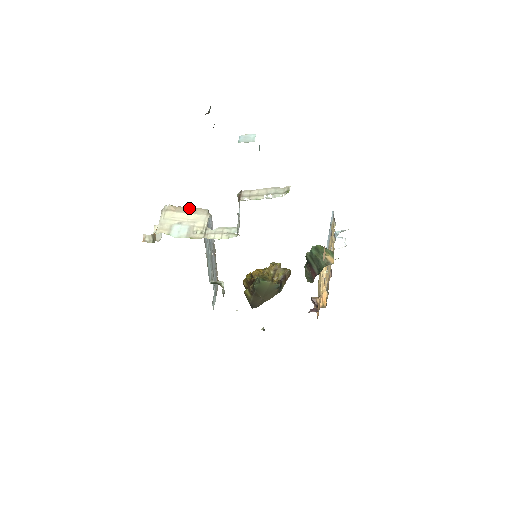
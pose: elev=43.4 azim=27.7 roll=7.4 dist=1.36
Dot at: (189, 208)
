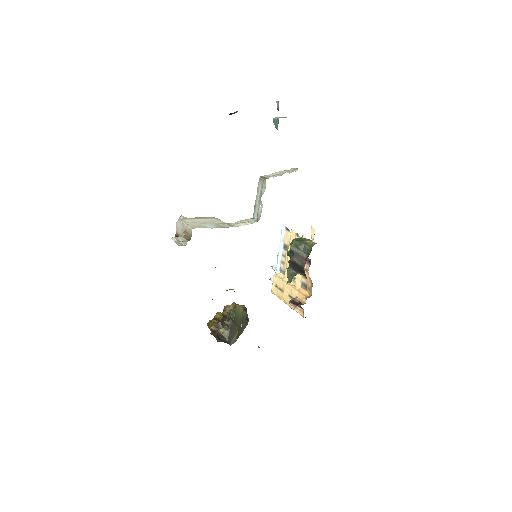
Dot at: (199, 217)
